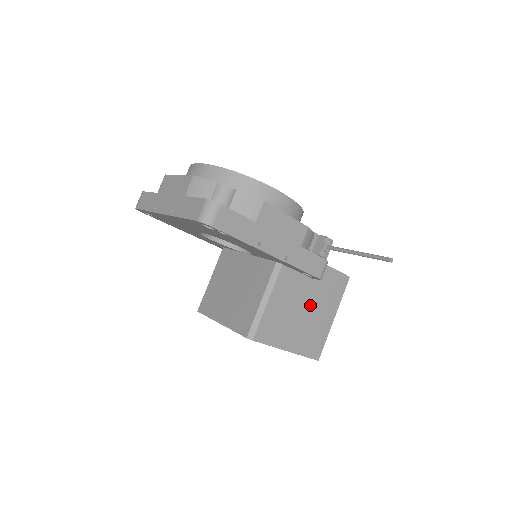
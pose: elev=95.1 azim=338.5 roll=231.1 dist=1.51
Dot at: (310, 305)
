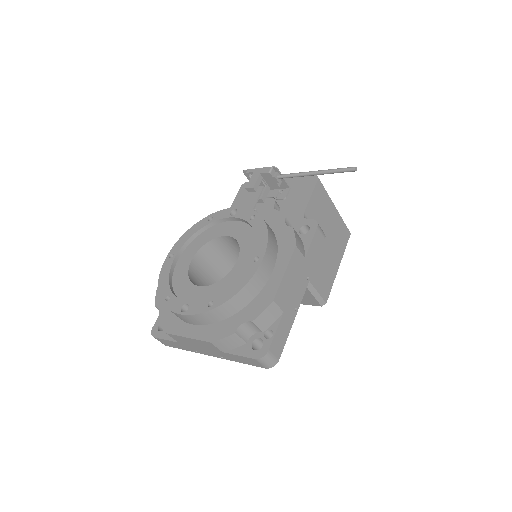
Dot at: occluded
